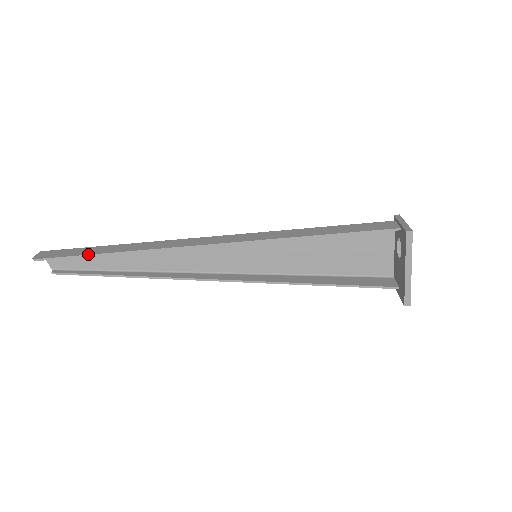
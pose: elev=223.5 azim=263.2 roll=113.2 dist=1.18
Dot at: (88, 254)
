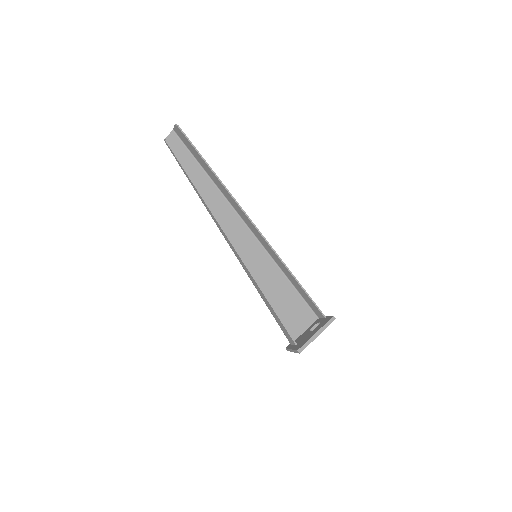
Dot at: occluded
